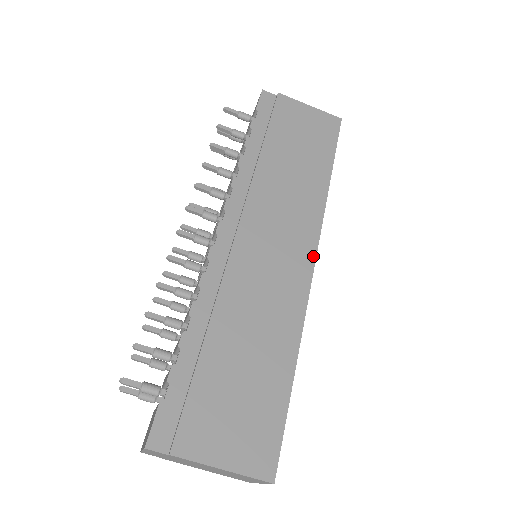
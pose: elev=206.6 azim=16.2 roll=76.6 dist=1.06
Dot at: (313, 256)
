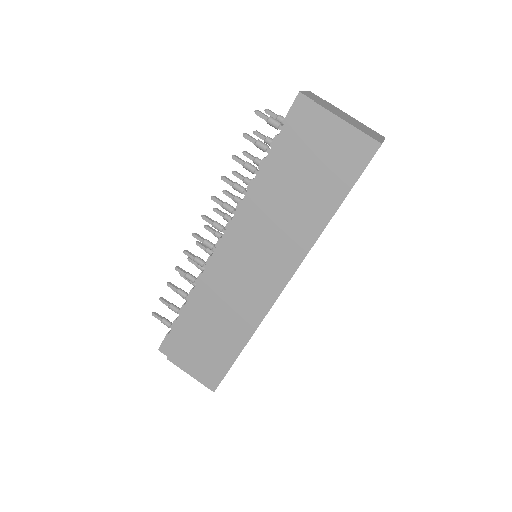
Dot at: (283, 286)
